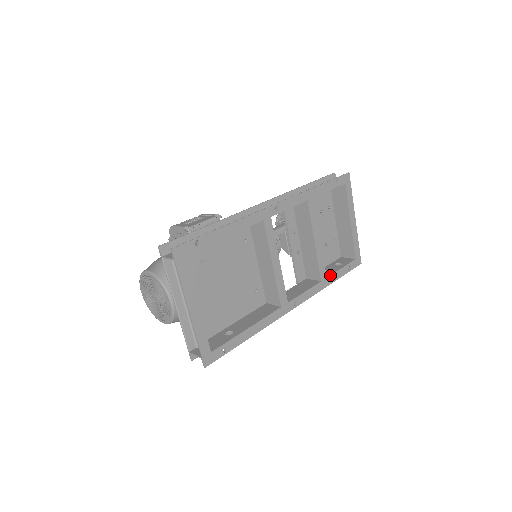
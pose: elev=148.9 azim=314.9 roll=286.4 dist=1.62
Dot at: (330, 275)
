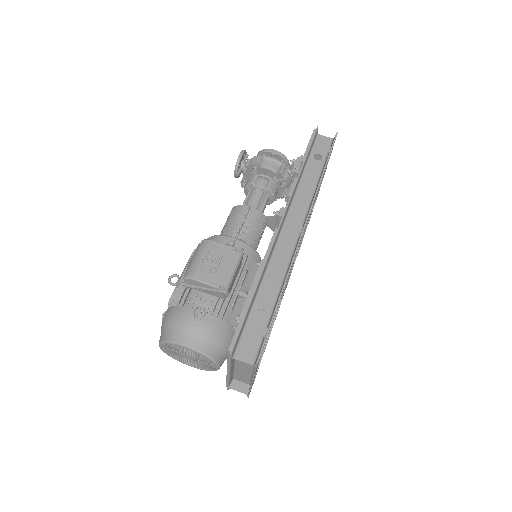
Dot at: occluded
